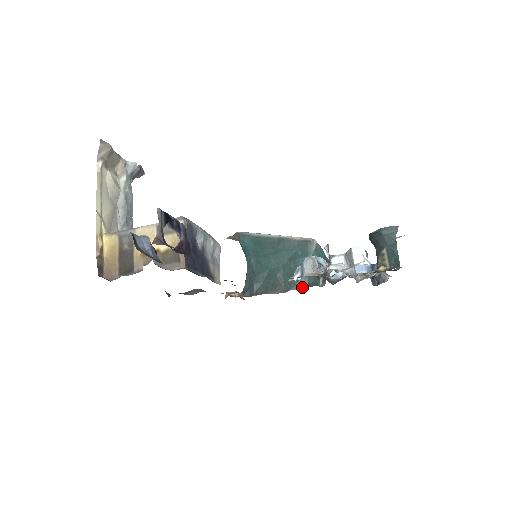
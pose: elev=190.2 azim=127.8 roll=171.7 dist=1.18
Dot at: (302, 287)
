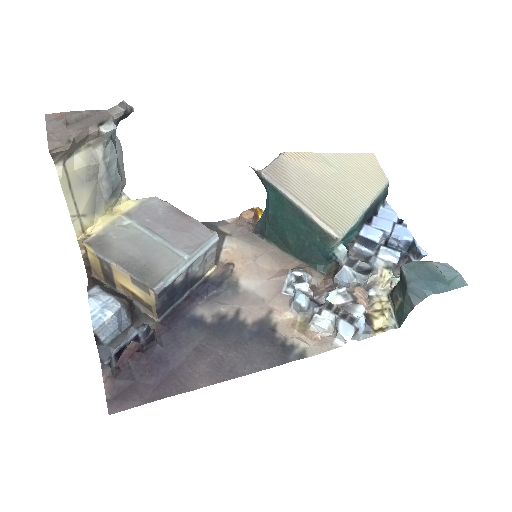
Dot at: (309, 264)
